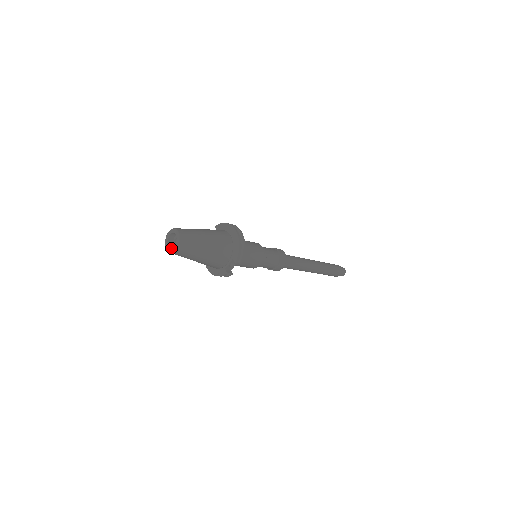
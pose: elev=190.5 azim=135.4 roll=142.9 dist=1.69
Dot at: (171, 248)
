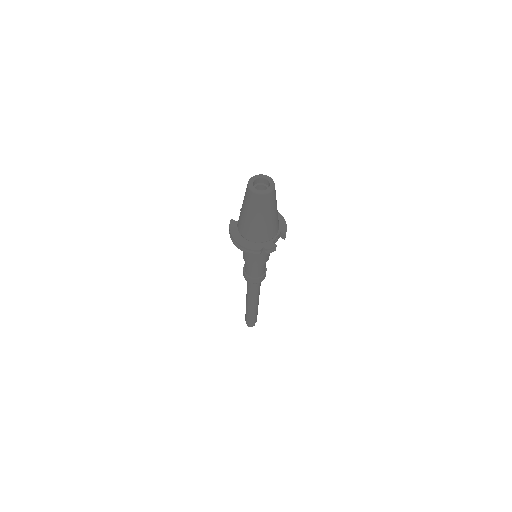
Dot at: (264, 190)
